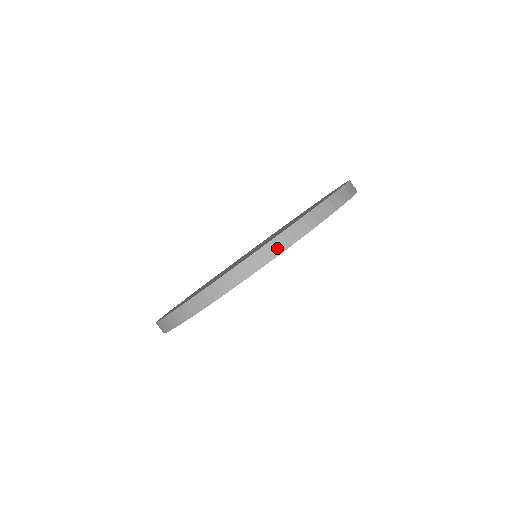
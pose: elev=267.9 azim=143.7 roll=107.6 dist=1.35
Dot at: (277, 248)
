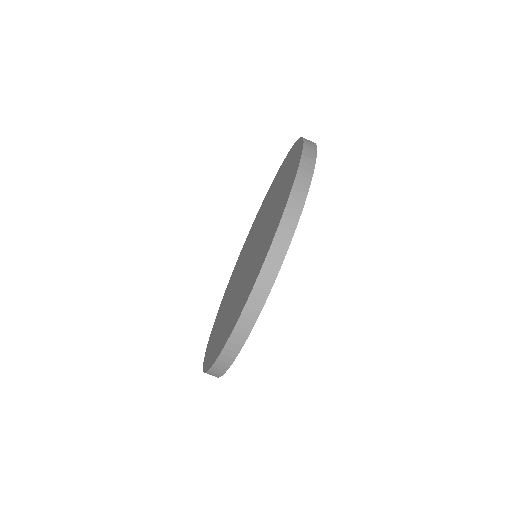
Dot at: (295, 210)
